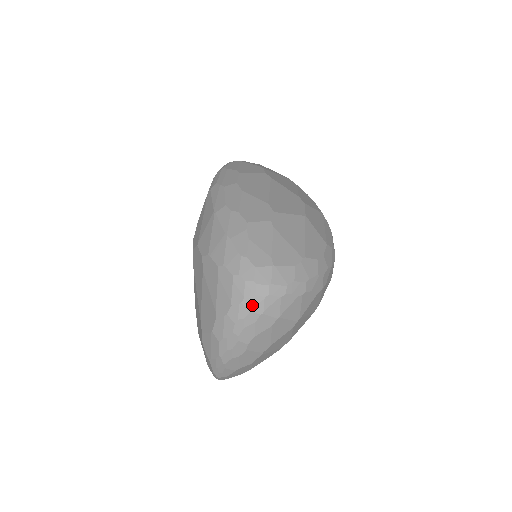
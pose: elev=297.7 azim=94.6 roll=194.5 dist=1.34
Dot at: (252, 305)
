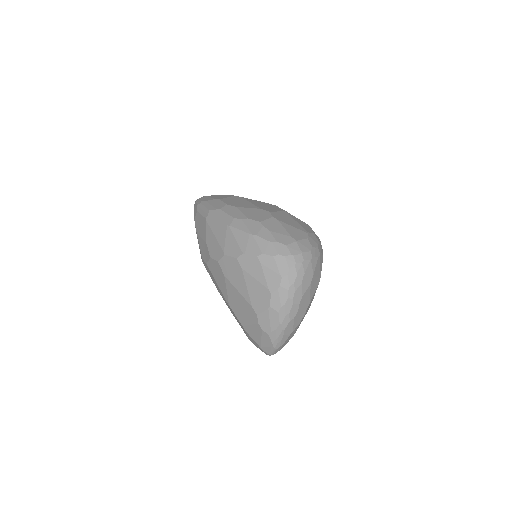
Dot at: (296, 271)
